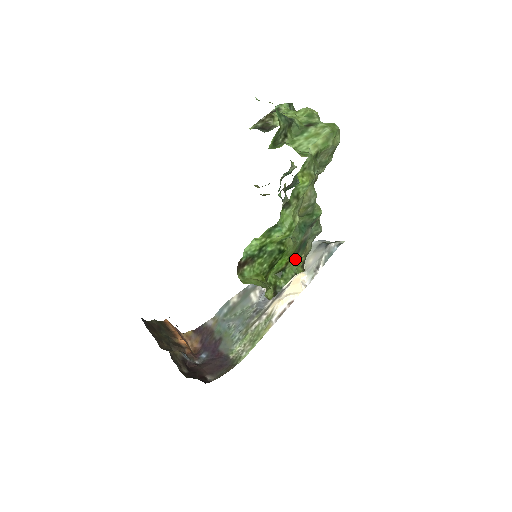
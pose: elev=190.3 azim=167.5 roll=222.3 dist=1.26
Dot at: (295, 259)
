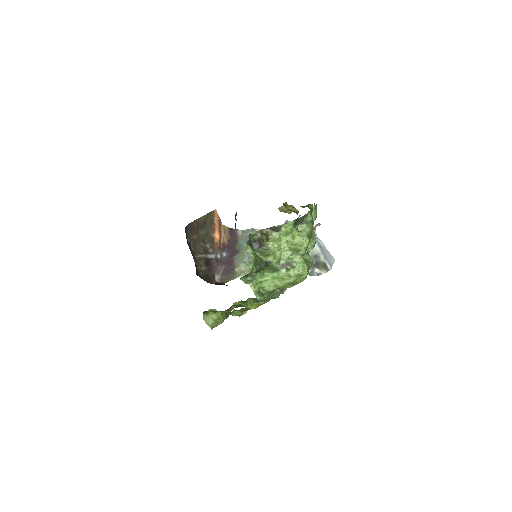
Dot at: occluded
